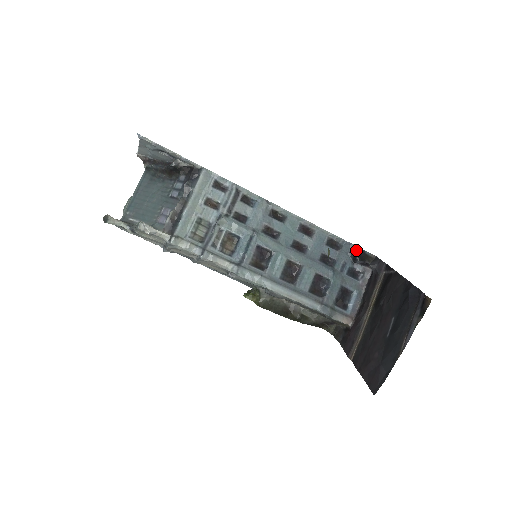
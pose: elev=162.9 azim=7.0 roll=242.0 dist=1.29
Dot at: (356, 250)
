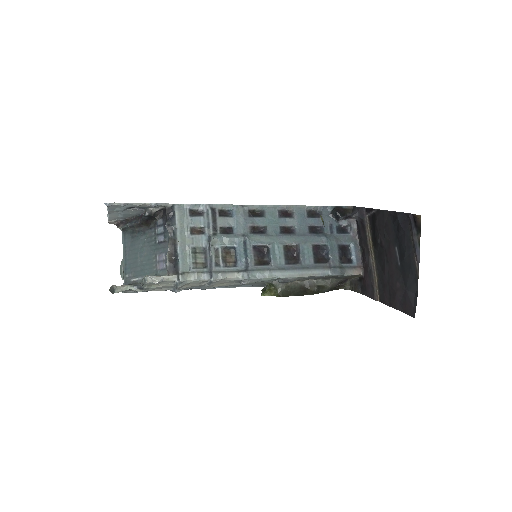
Dot at: (334, 209)
